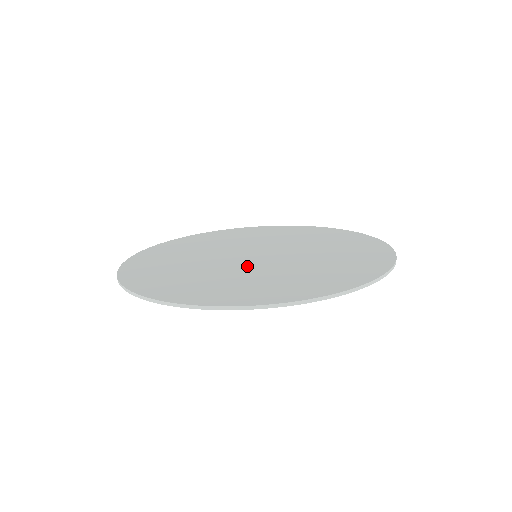
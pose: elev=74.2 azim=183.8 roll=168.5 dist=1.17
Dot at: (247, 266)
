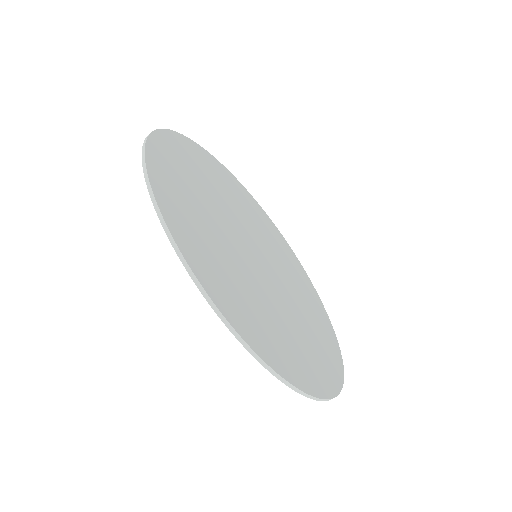
Dot at: (232, 235)
